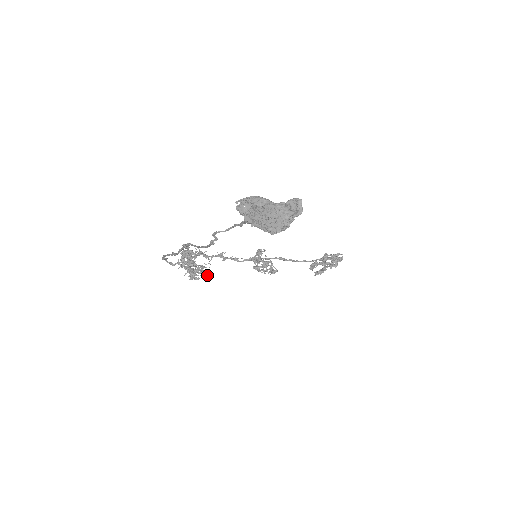
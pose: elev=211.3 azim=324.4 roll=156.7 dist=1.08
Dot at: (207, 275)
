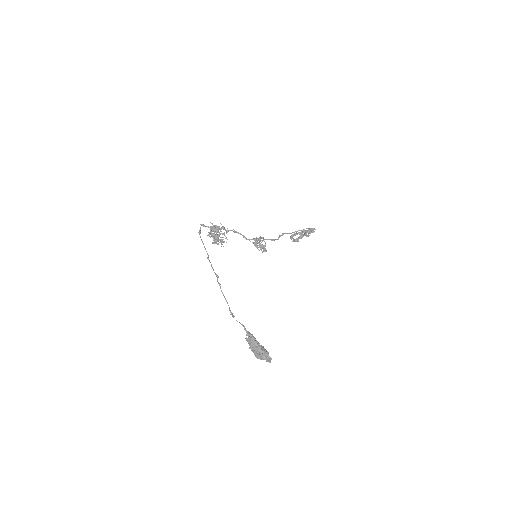
Dot at: occluded
